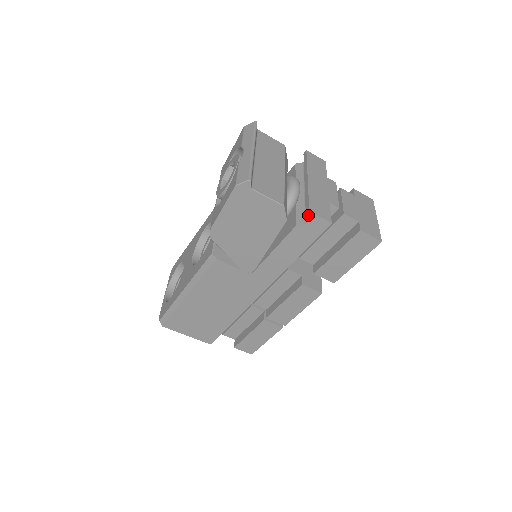
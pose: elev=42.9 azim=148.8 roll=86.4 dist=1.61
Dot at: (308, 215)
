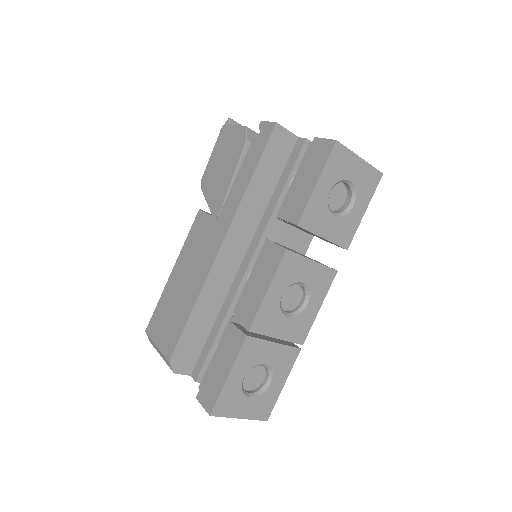
Dot at: (261, 125)
